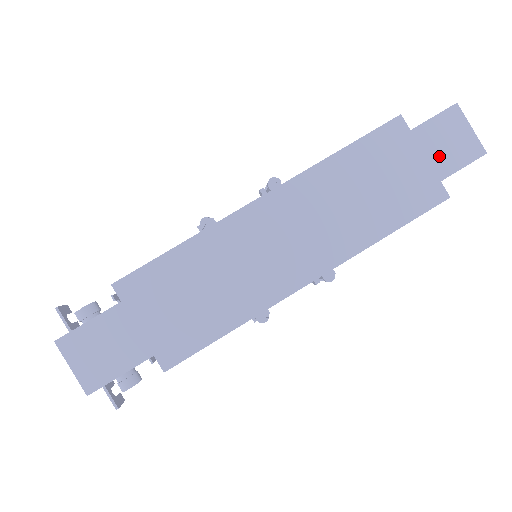
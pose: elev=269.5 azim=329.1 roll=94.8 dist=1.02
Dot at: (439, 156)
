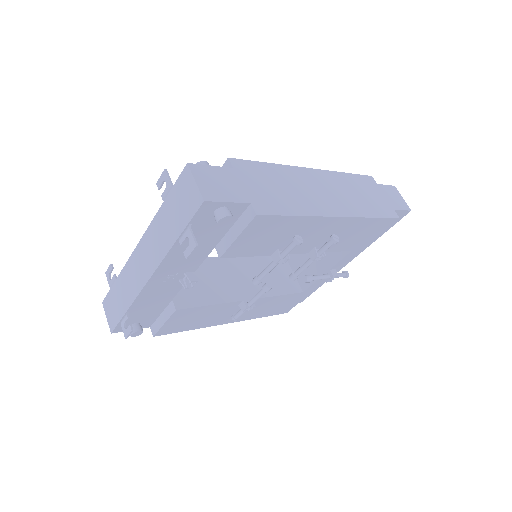
Dot at: (391, 200)
